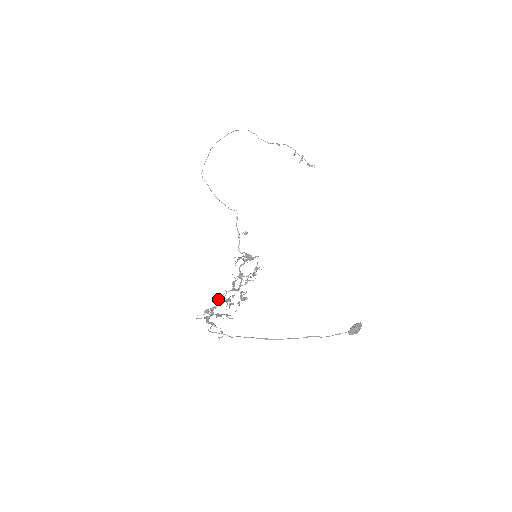
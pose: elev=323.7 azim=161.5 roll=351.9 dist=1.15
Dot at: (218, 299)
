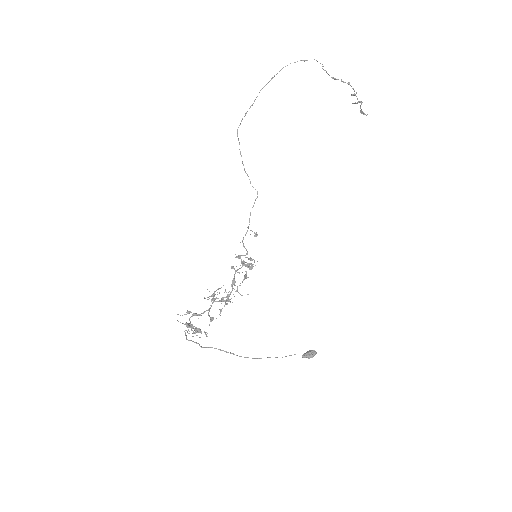
Dot at: (204, 298)
